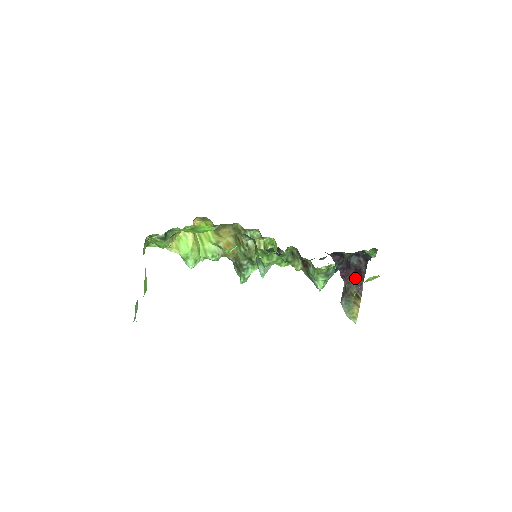
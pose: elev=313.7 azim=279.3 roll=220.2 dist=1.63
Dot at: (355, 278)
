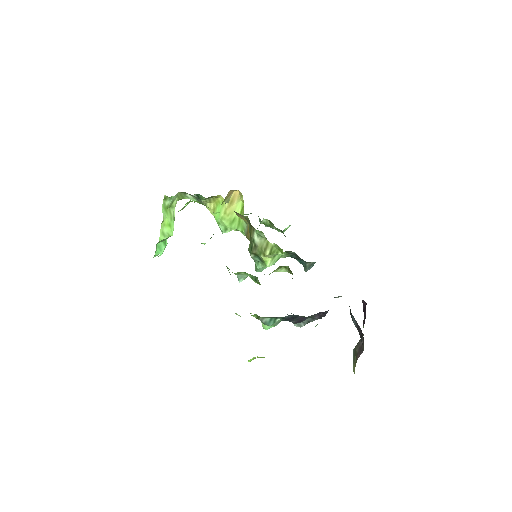
Dot at: (363, 339)
